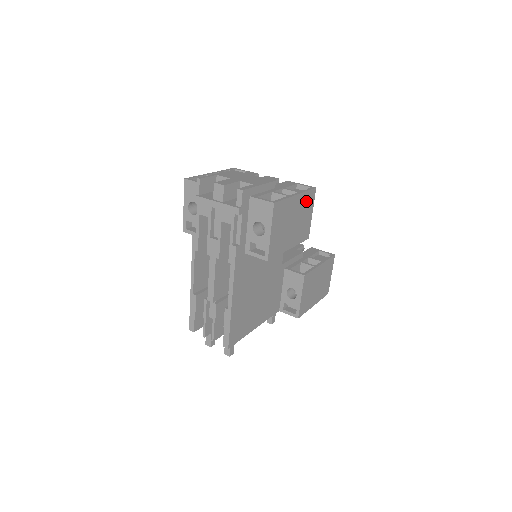
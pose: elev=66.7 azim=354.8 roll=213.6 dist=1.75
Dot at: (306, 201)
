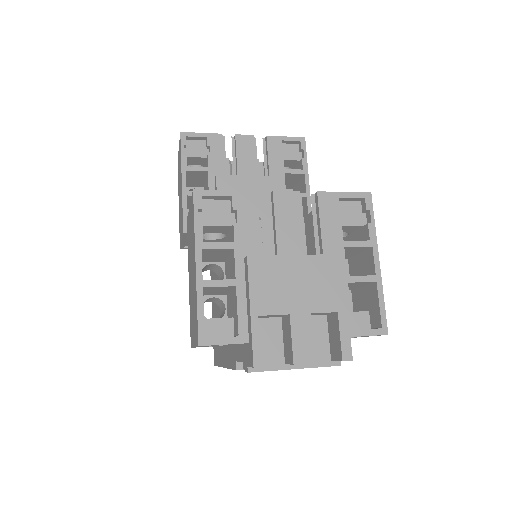
Dot at: occluded
